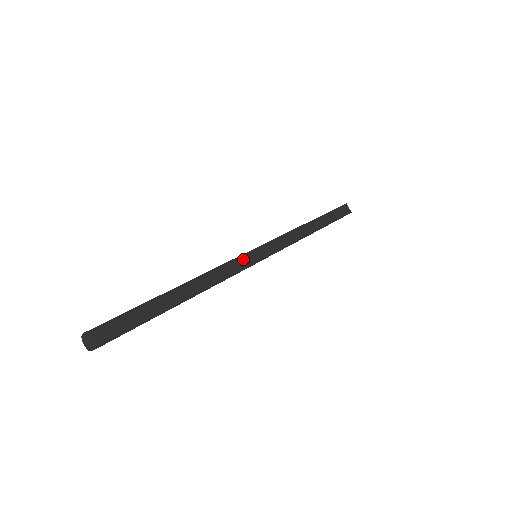
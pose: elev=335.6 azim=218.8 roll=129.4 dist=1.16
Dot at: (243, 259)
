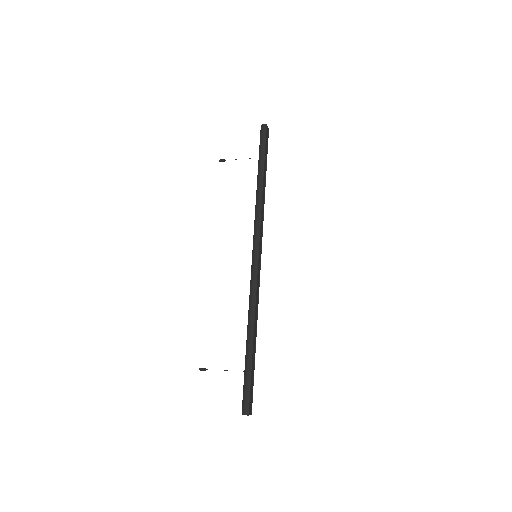
Dot at: (258, 272)
